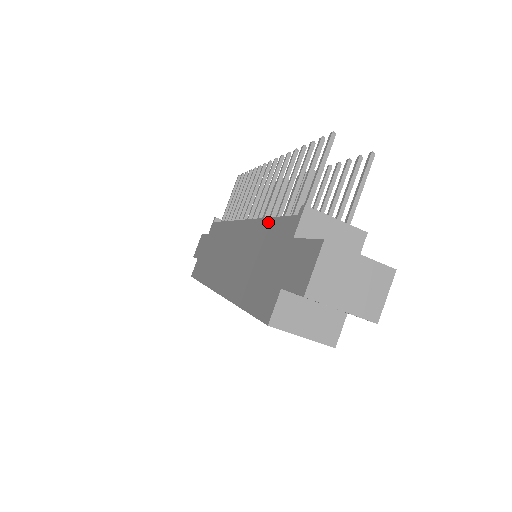
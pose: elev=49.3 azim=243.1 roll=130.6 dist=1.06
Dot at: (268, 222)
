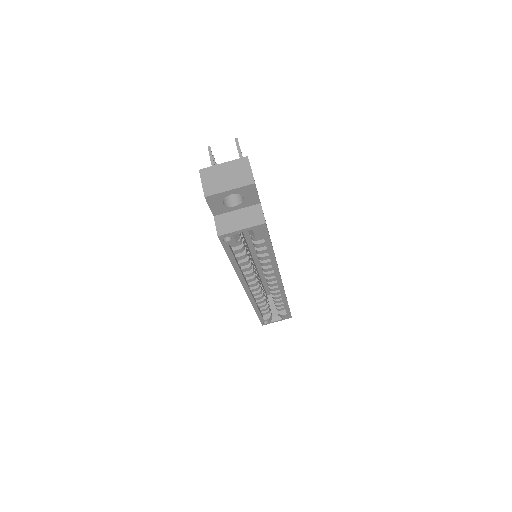
Dot at: occluded
